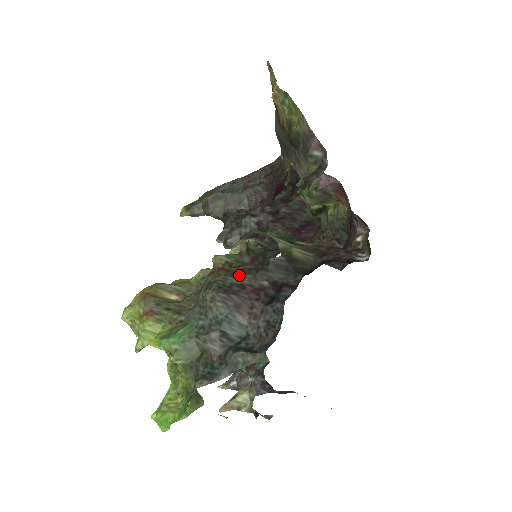
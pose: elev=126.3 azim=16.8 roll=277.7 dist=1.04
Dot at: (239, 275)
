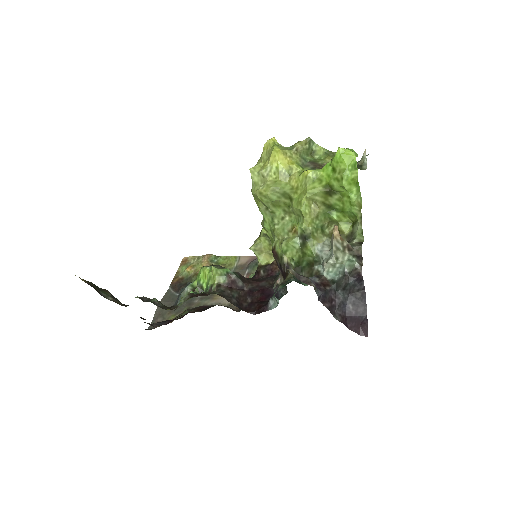
Dot at: occluded
